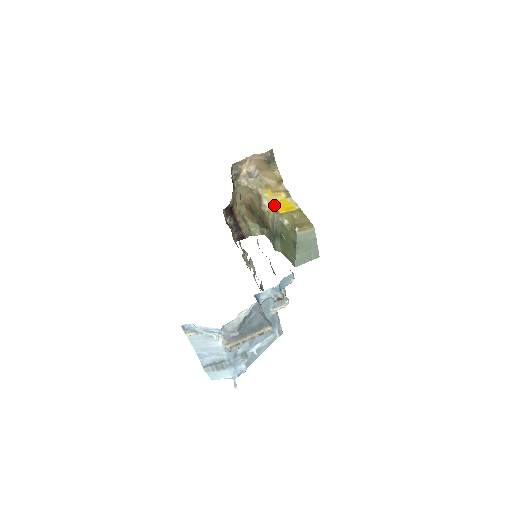
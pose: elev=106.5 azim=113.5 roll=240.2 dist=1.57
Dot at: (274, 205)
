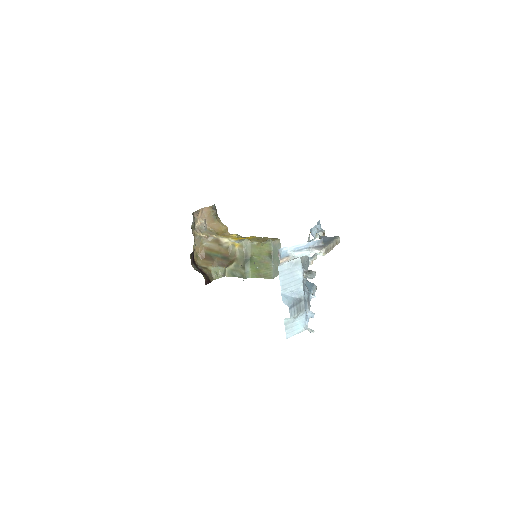
Dot at: (235, 239)
